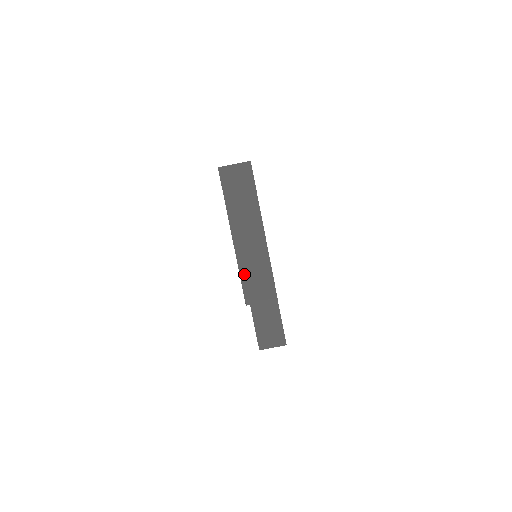
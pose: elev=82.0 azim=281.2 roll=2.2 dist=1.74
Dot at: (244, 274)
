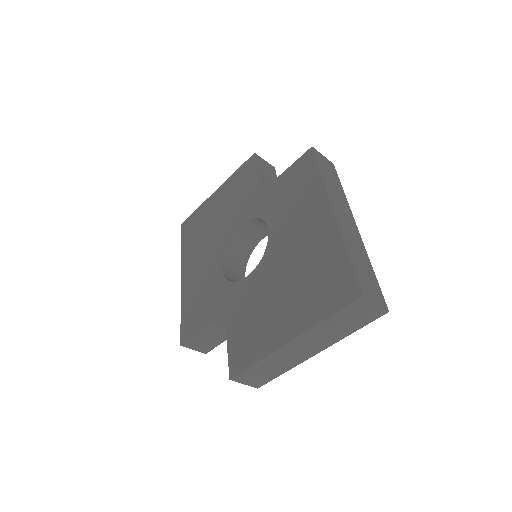
Dot at: (259, 365)
